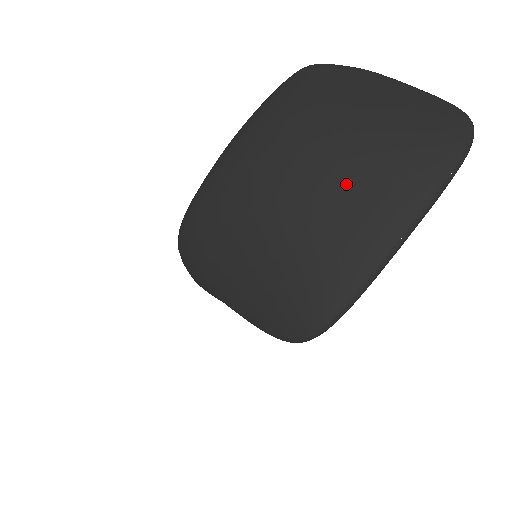
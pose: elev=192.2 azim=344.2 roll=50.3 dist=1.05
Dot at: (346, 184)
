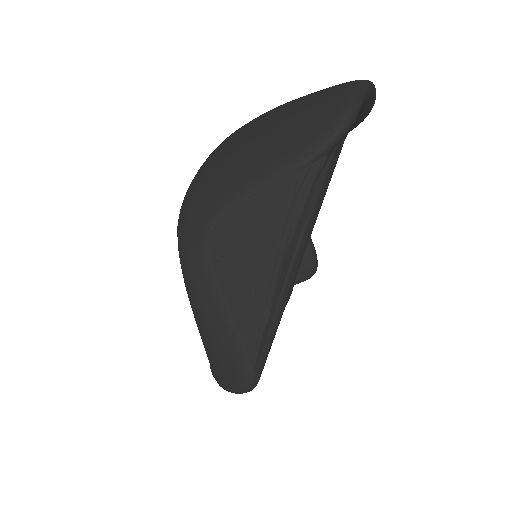
Dot at: occluded
